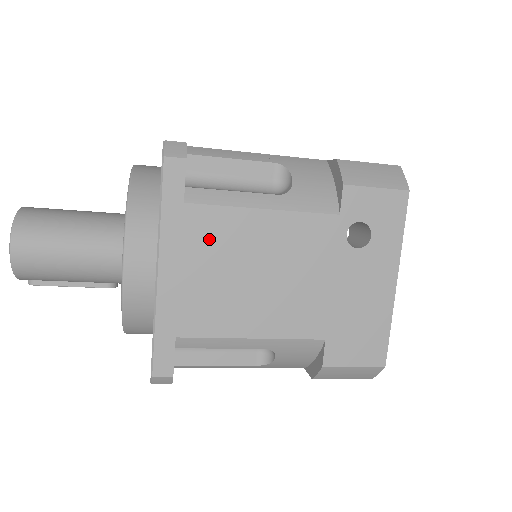
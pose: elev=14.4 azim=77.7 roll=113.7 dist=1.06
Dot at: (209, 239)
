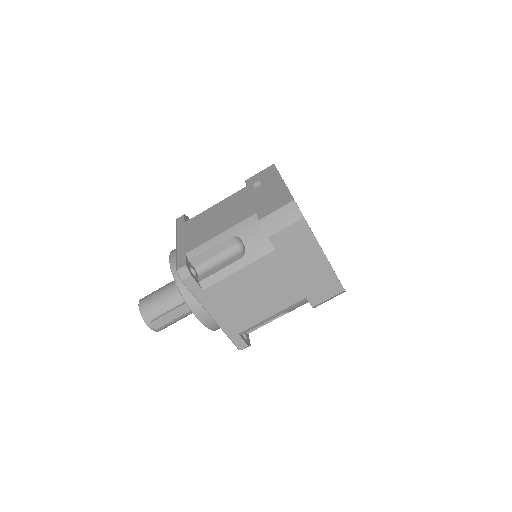
Dot at: (195, 223)
